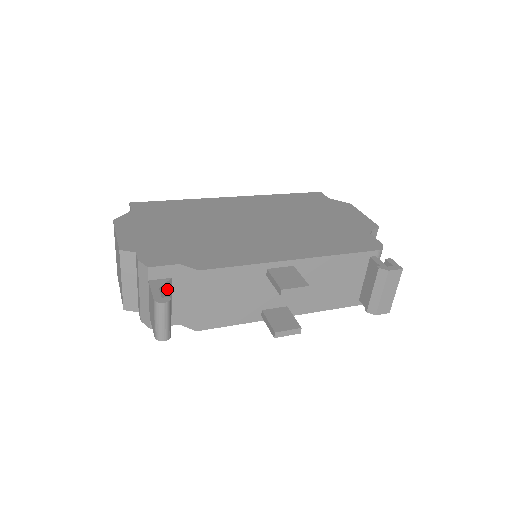
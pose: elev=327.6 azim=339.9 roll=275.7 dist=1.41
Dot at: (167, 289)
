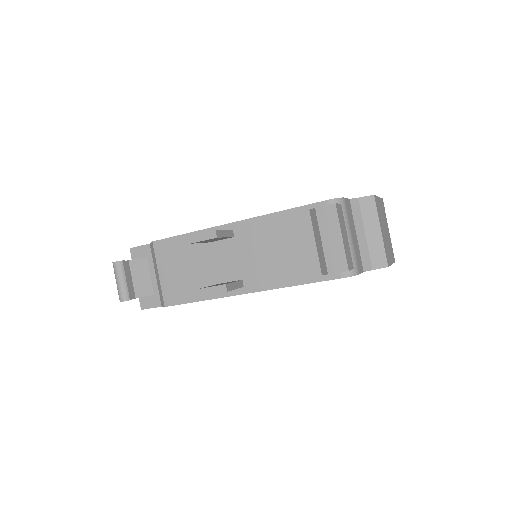
Dot at: (142, 266)
